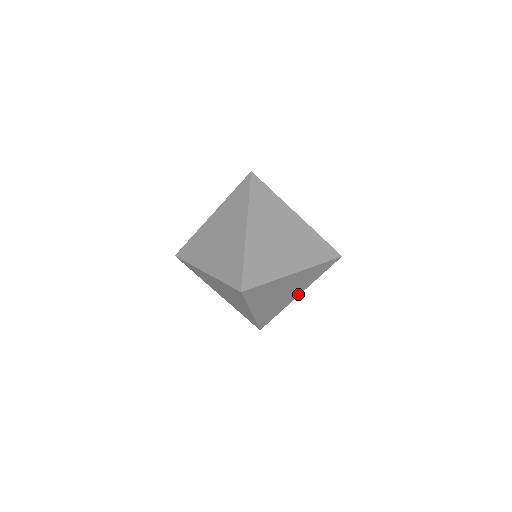
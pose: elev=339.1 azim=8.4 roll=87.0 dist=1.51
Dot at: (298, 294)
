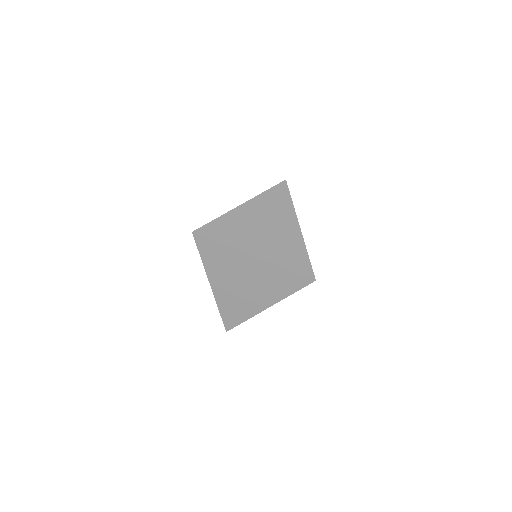
Dot at: (296, 226)
